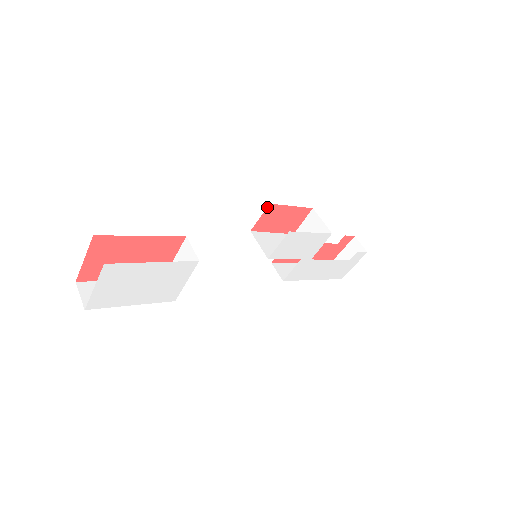
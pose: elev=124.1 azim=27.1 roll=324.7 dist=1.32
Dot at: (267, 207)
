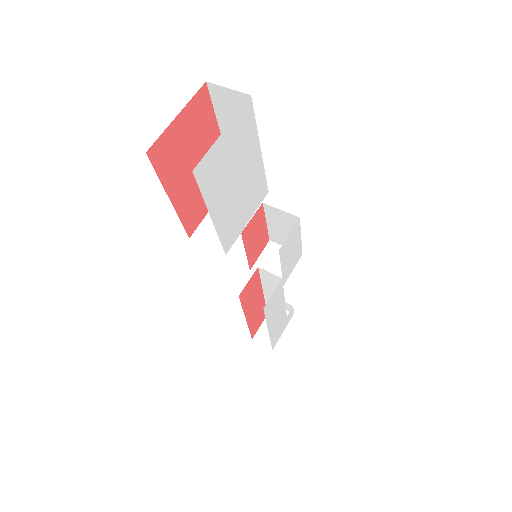
Dot at: occluded
